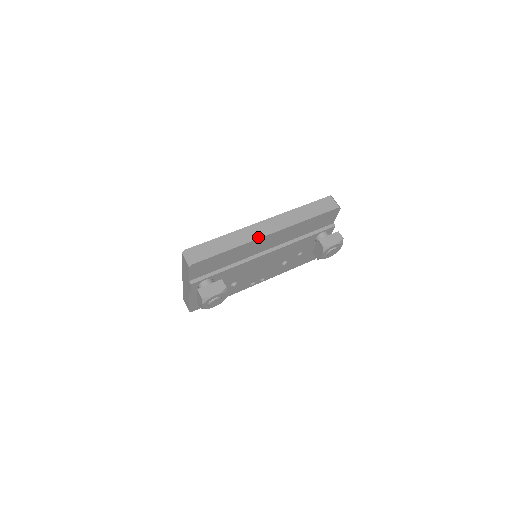
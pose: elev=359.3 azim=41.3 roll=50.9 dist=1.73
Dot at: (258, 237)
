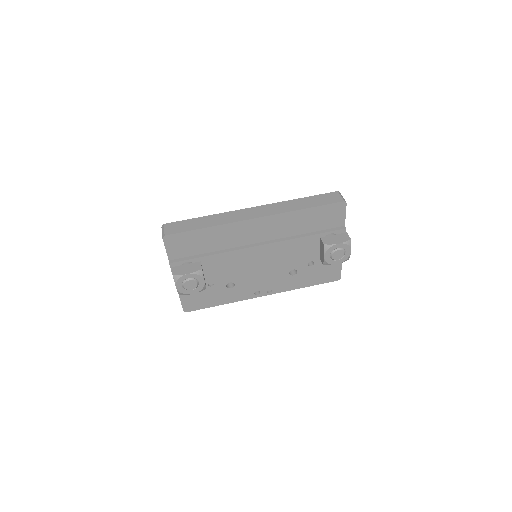
Dot at: (242, 219)
